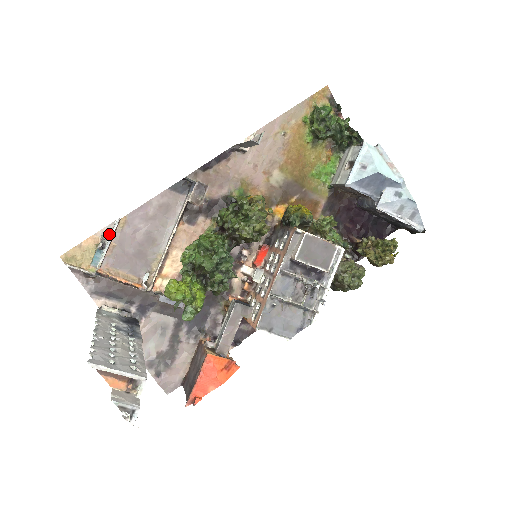
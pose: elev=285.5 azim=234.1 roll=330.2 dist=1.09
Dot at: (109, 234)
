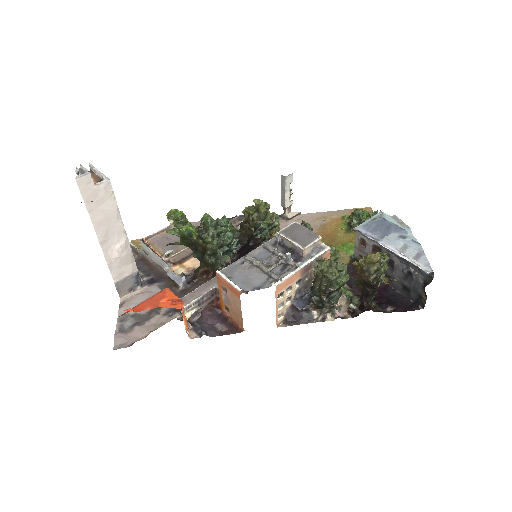
Dot at: occluded
